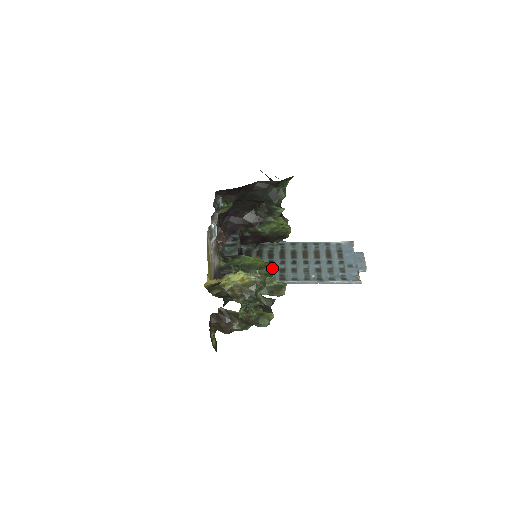
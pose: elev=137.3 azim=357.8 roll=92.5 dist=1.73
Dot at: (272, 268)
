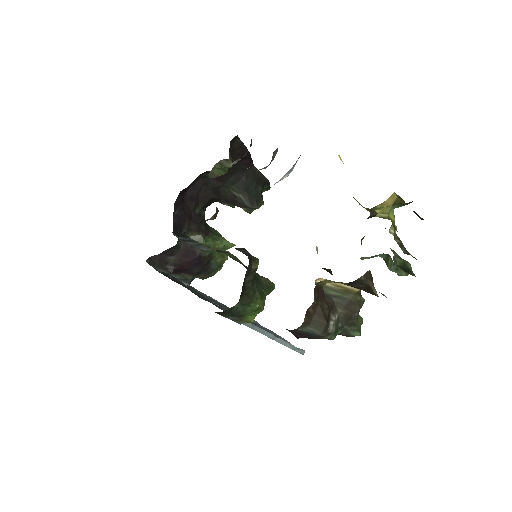
Dot at: occluded
